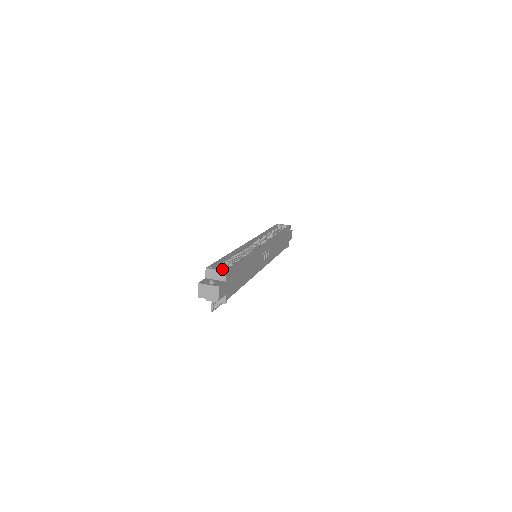
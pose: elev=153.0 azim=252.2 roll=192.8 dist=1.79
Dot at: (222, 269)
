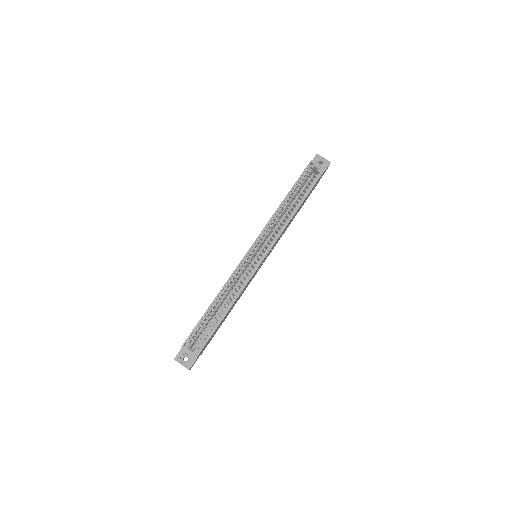
Dot at: (194, 352)
